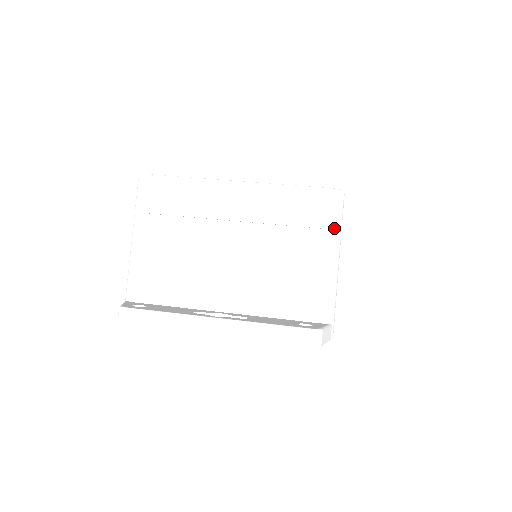
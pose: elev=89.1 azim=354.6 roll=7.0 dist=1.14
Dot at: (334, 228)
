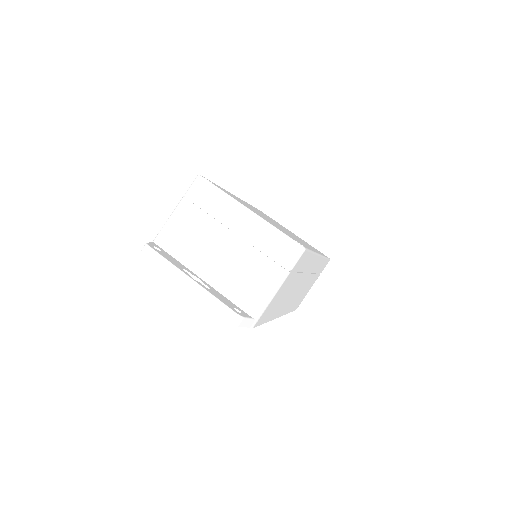
Dot at: (286, 266)
